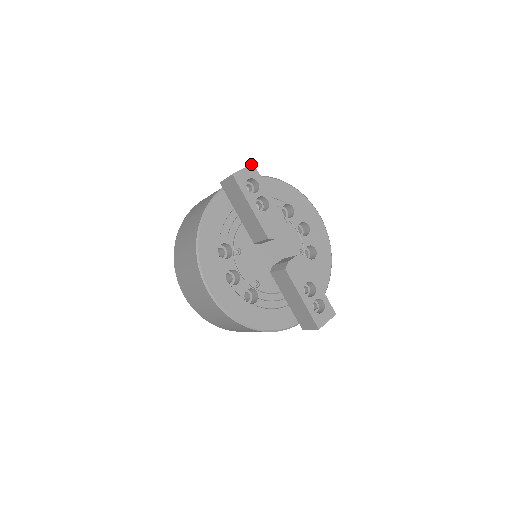
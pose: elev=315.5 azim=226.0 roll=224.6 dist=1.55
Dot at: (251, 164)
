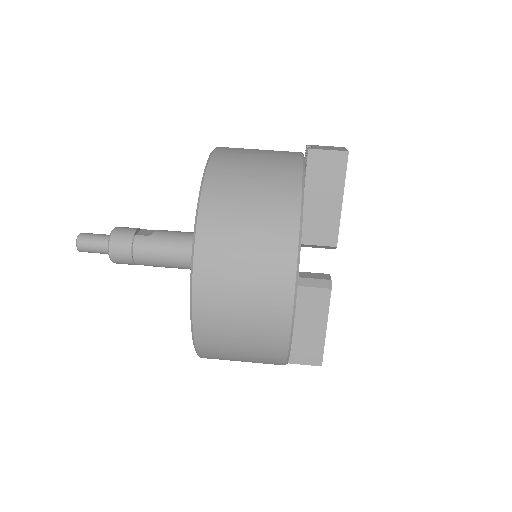
Dot at: occluded
